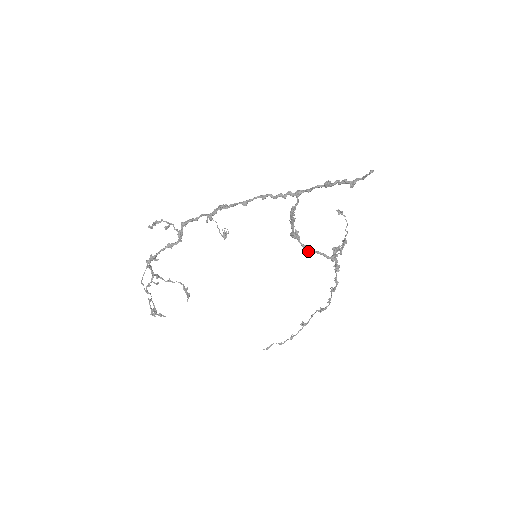
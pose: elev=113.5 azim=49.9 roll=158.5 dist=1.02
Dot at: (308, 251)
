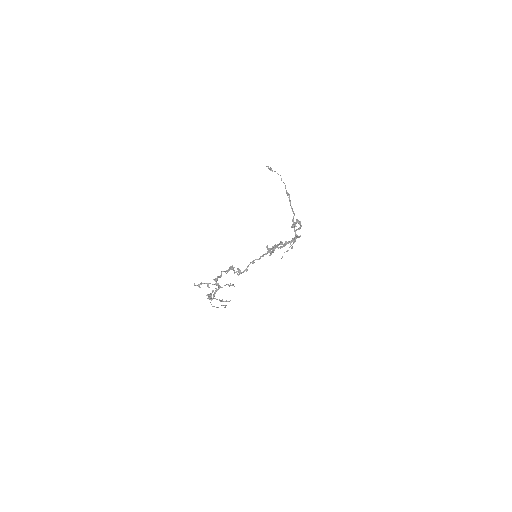
Dot at: occluded
